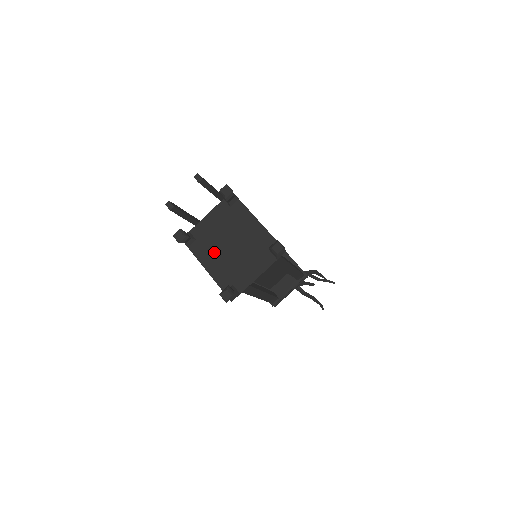
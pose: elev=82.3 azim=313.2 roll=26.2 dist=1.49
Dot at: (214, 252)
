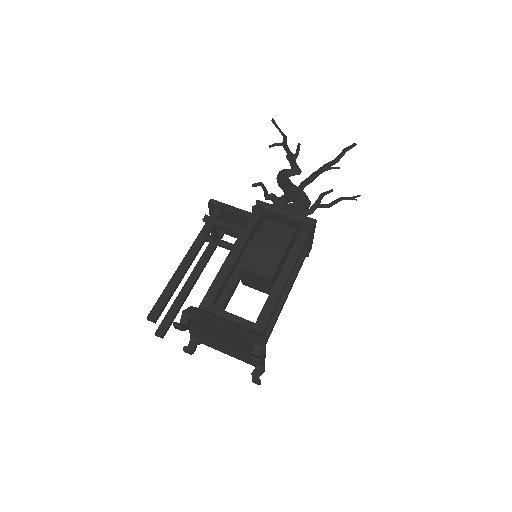
Dot at: (220, 346)
